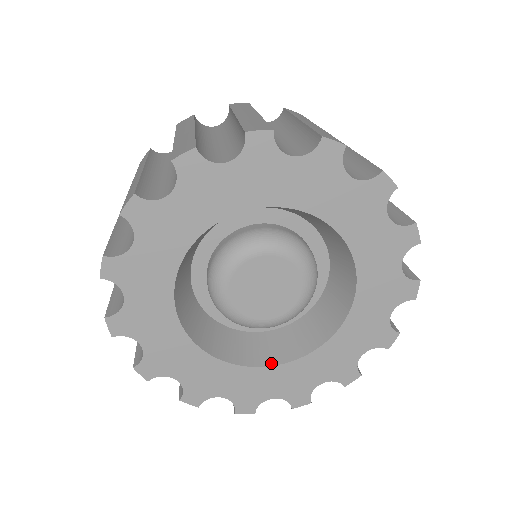
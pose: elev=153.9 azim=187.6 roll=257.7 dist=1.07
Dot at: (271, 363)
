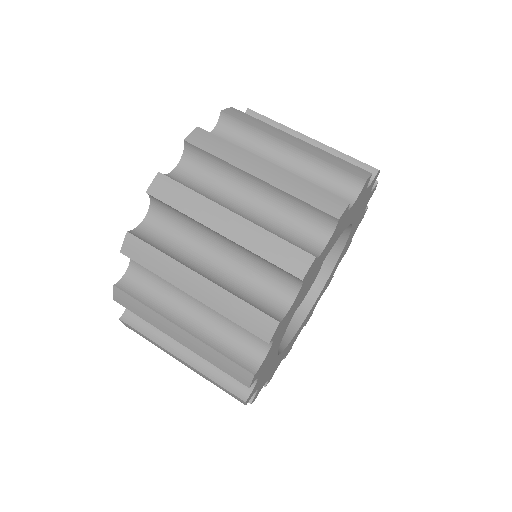
Dot at: (291, 336)
